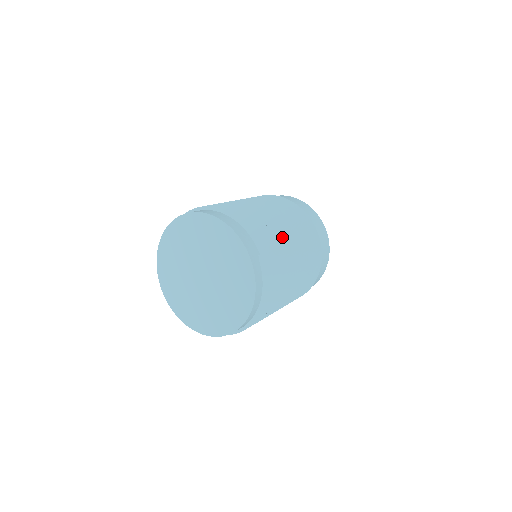
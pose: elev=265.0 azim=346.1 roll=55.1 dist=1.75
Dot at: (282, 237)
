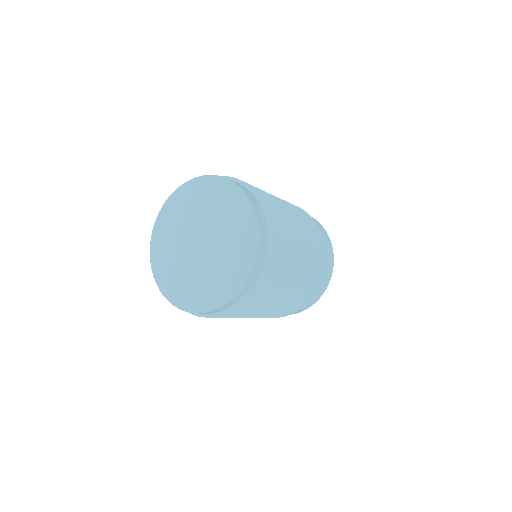
Dot at: (285, 285)
